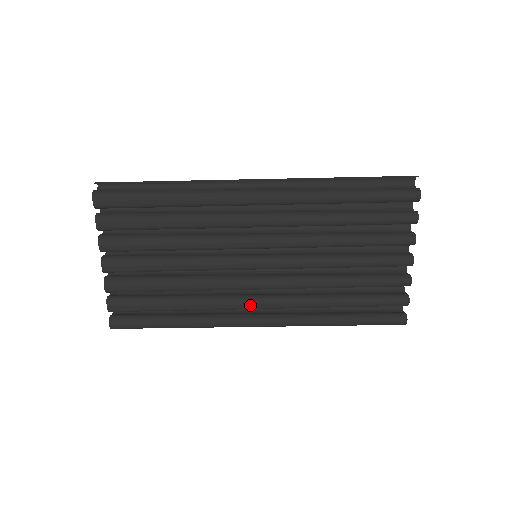
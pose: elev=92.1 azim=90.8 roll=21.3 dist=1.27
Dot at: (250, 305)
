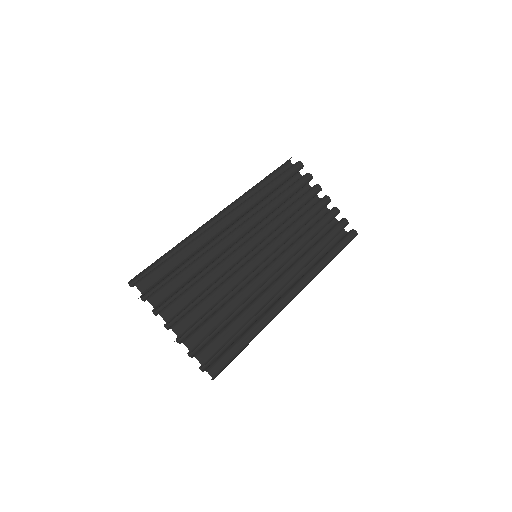
Dot at: (279, 286)
